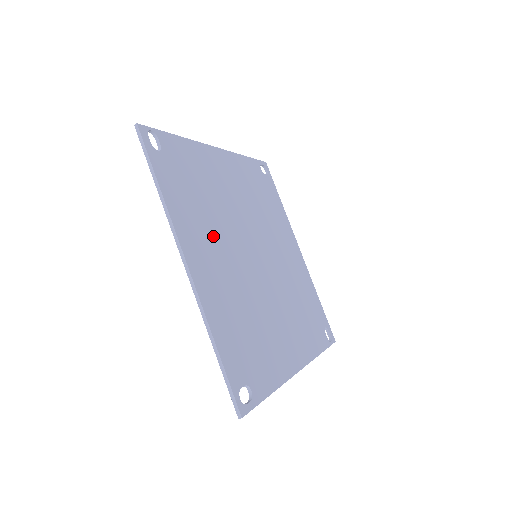
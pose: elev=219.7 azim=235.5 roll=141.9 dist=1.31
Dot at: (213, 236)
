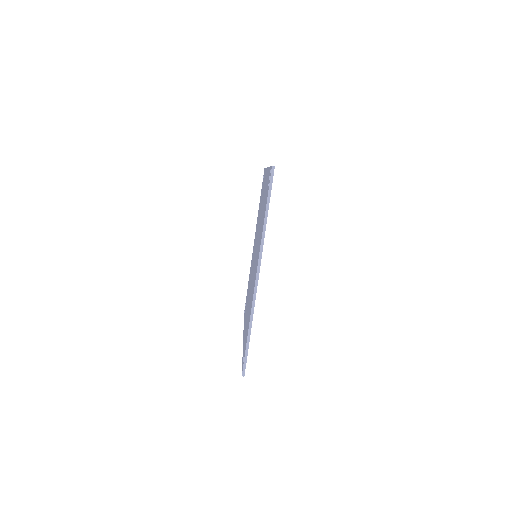
Dot at: occluded
